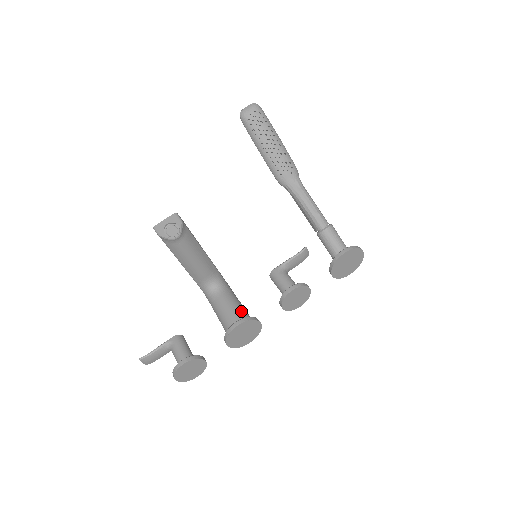
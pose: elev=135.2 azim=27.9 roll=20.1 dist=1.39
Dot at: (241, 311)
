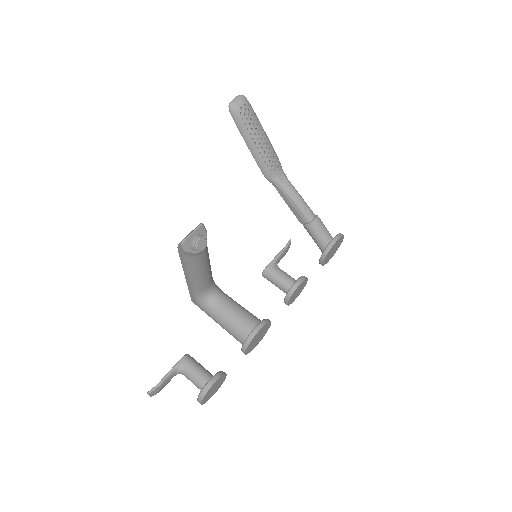
Dot at: (251, 315)
